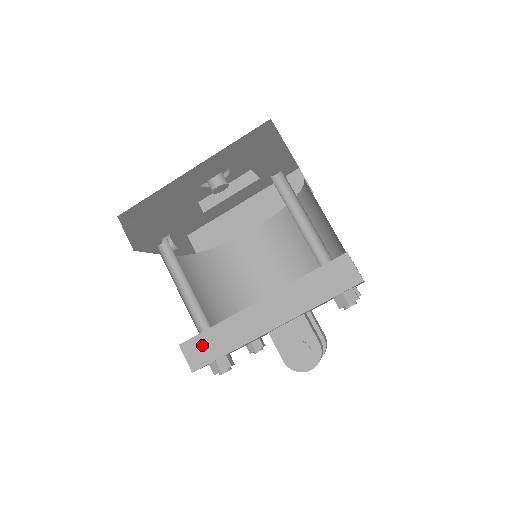
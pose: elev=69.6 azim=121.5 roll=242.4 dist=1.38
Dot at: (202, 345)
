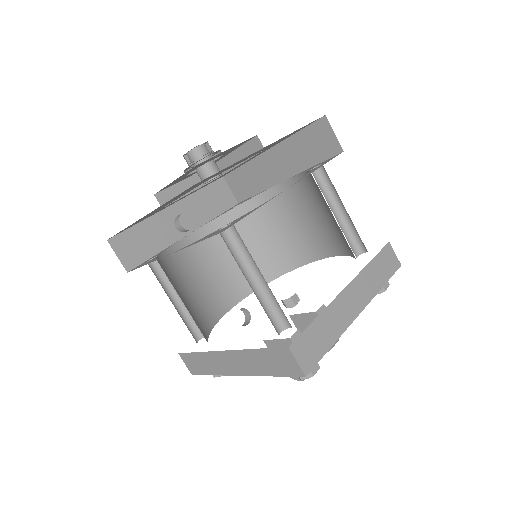
Dot at: (193, 361)
